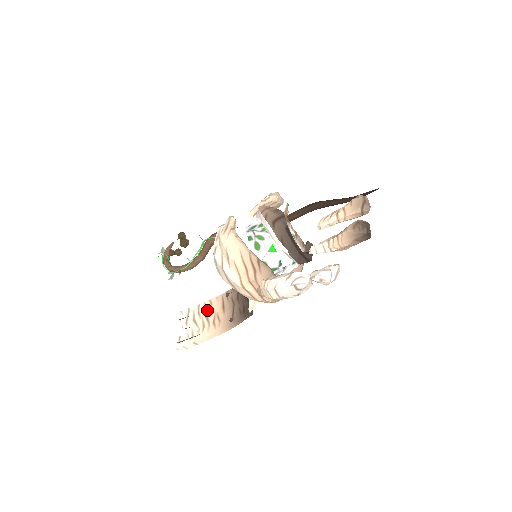
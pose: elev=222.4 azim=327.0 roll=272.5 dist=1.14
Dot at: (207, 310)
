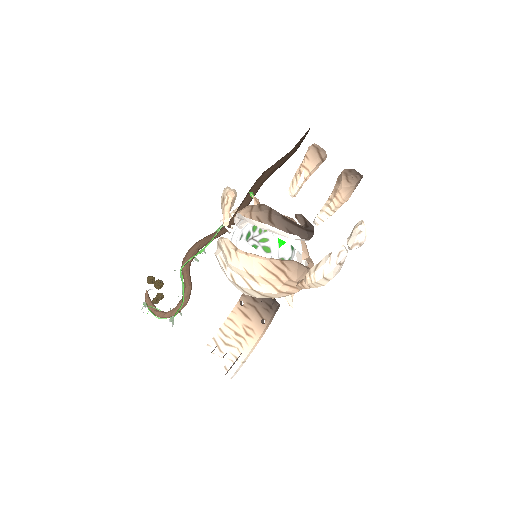
Dot at: (232, 328)
